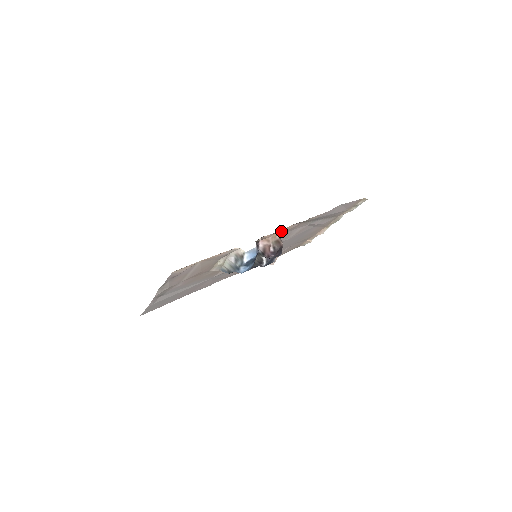
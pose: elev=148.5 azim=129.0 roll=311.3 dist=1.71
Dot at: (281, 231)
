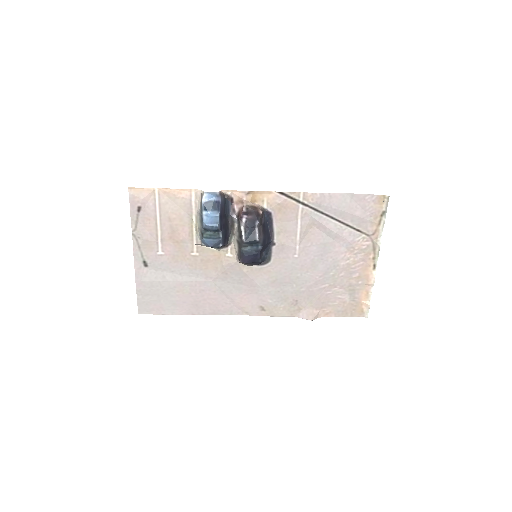
Dot at: (260, 199)
